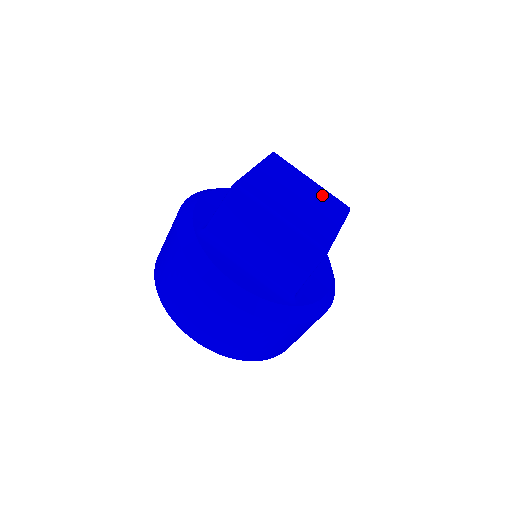
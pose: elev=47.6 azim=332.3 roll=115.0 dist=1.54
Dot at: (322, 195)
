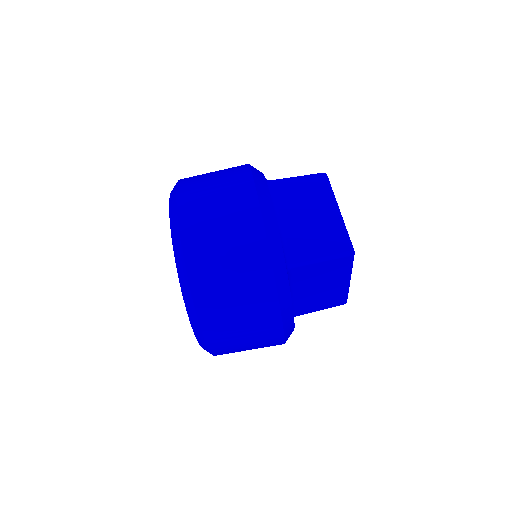
Dot at: occluded
